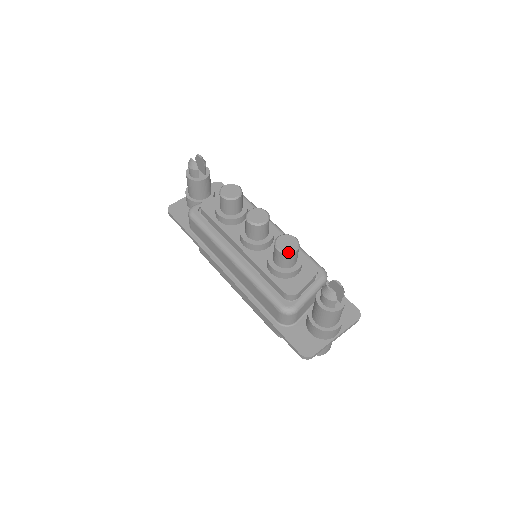
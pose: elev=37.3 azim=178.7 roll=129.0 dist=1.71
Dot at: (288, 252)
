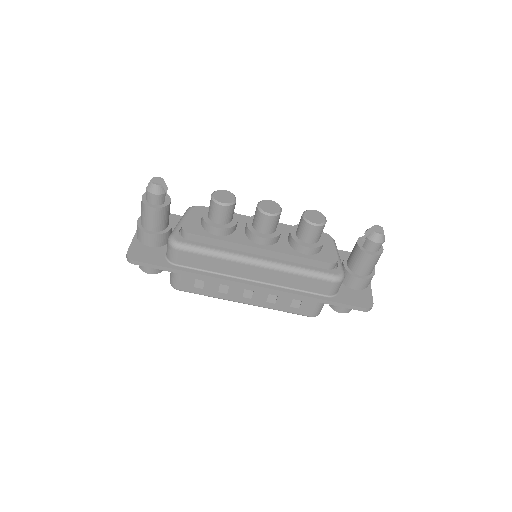
Dot at: (324, 223)
